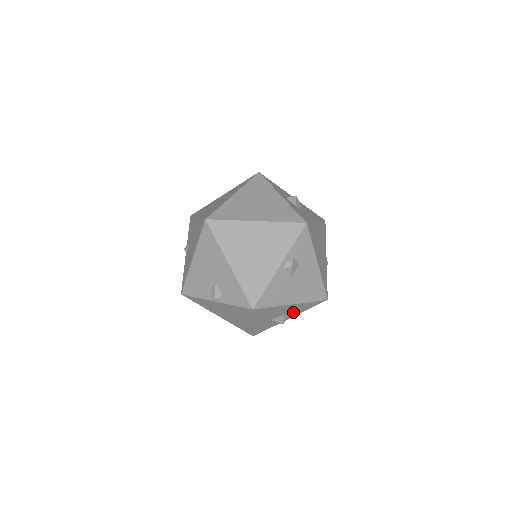
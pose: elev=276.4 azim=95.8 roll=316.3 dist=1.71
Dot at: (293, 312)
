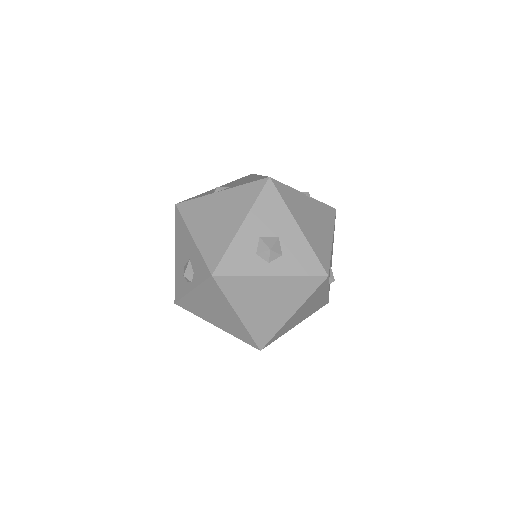
Dot at: occluded
